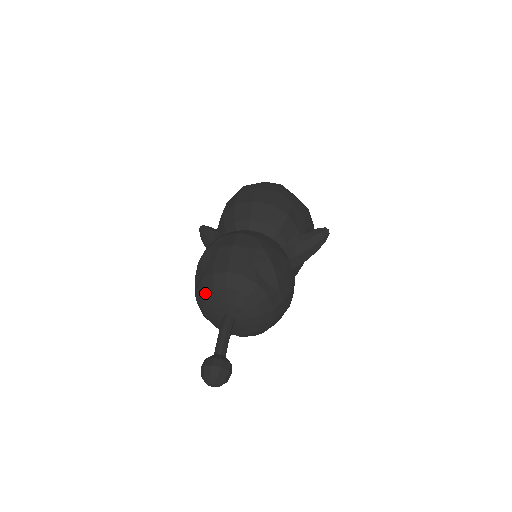
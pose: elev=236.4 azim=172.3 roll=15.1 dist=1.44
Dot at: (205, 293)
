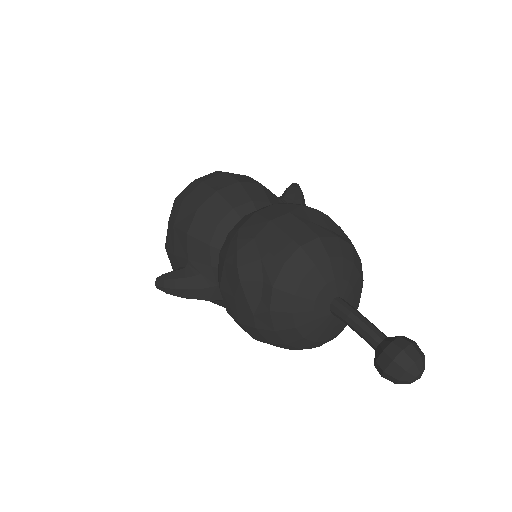
Dot at: (291, 296)
